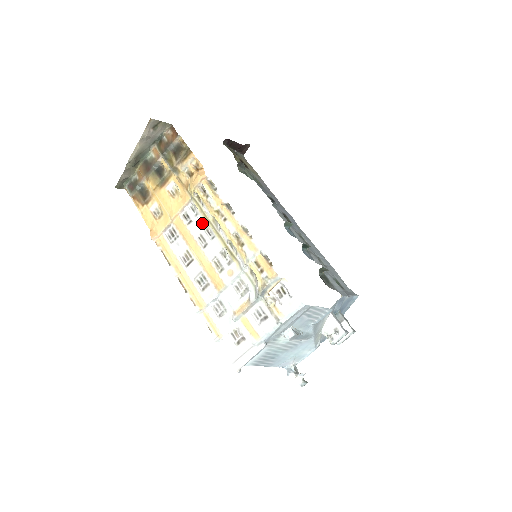
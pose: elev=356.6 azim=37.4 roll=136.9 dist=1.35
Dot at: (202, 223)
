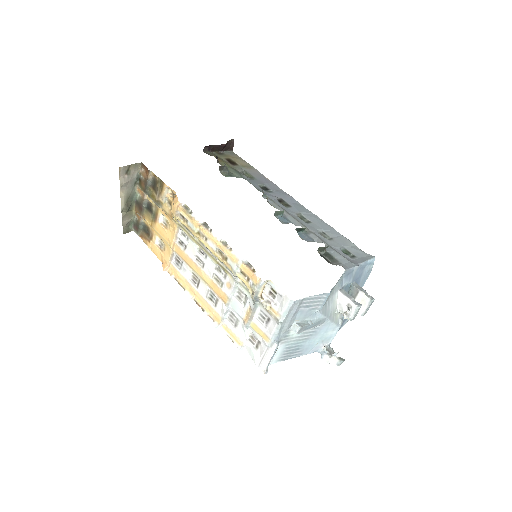
Dot at: (194, 246)
